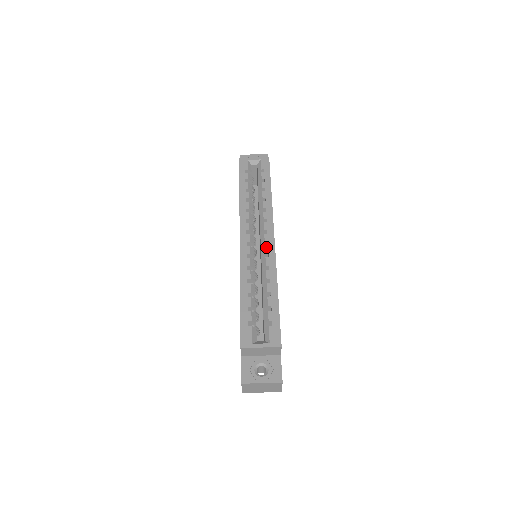
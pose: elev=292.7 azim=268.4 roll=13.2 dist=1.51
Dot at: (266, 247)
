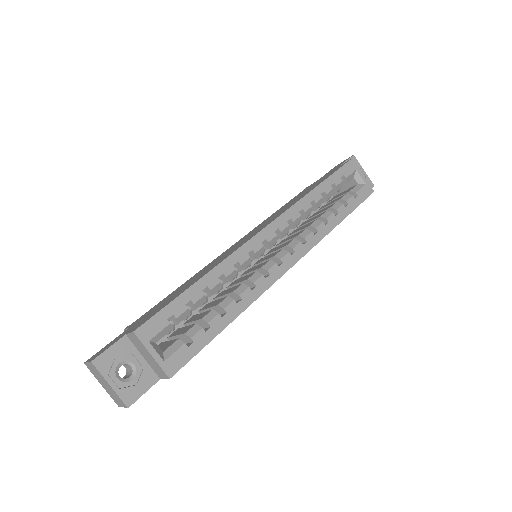
Dot at: (275, 266)
